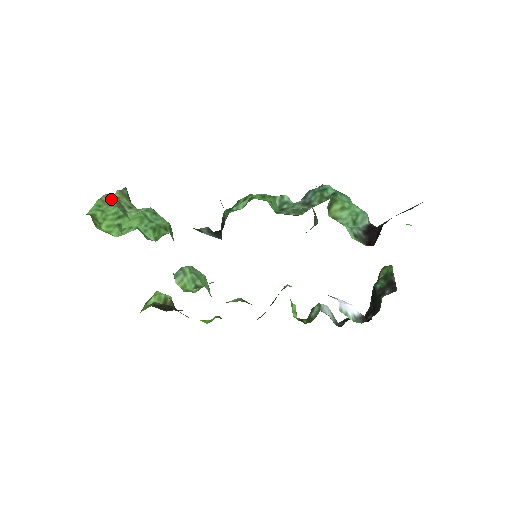
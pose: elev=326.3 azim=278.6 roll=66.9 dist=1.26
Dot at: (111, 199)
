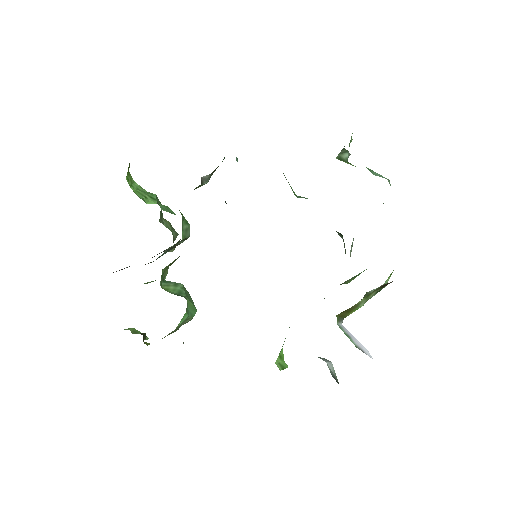
Dot at: occluded
